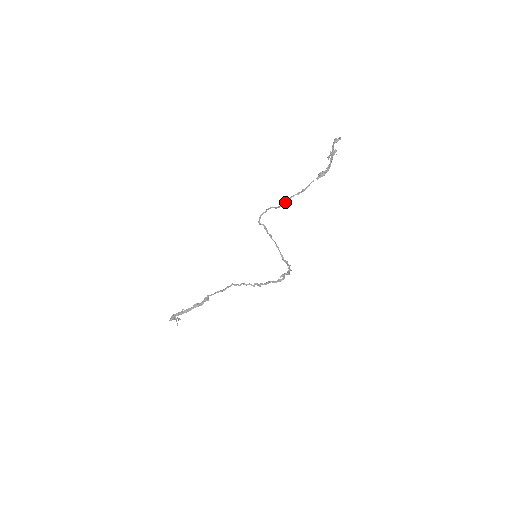
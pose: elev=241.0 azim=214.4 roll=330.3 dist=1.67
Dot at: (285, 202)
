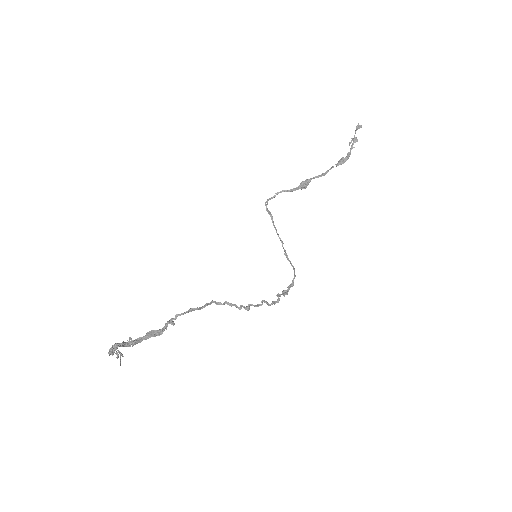
Dot at: (305, 182)
